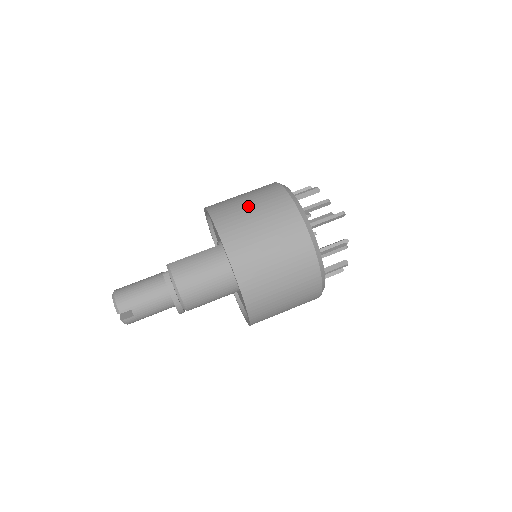
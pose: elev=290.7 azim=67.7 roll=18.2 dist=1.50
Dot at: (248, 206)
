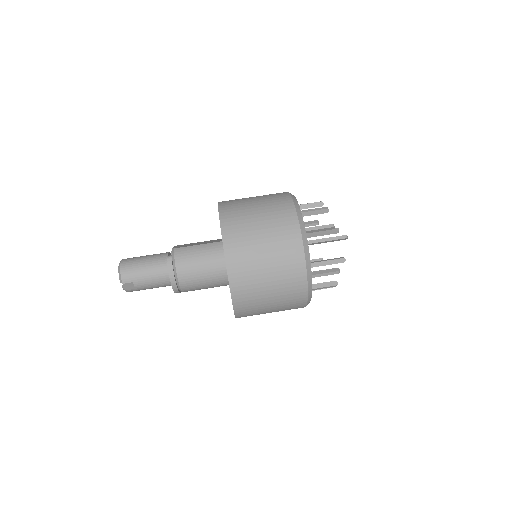
Dot at: (256, 216)
